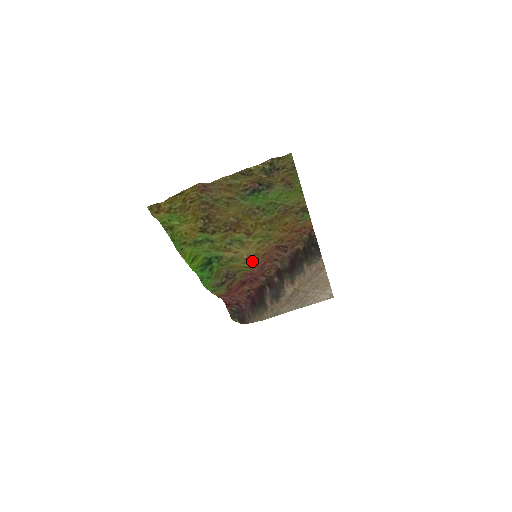
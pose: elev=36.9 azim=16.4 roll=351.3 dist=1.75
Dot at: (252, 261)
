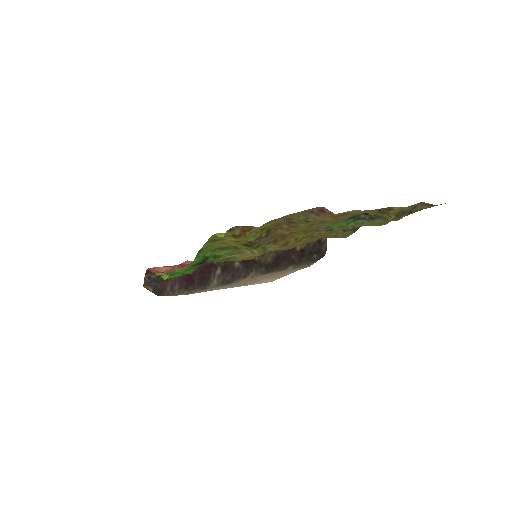
Dot at: (246, 259)
